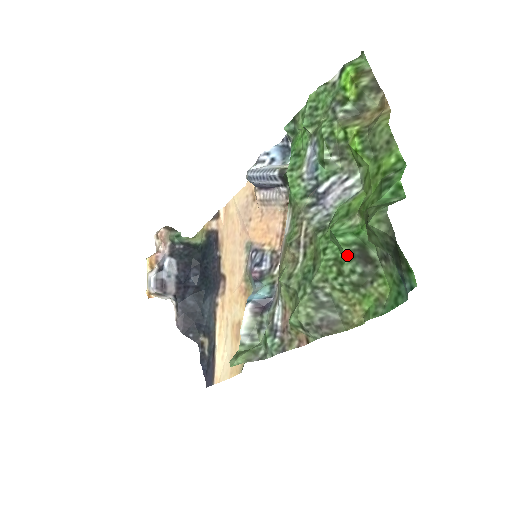
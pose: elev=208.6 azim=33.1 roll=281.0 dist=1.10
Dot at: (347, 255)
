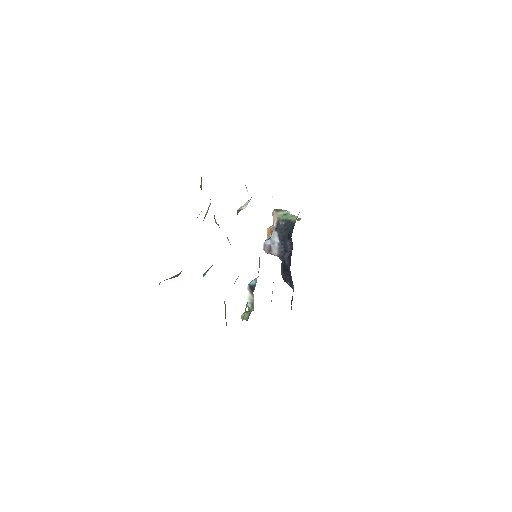
Dot at: occluded
